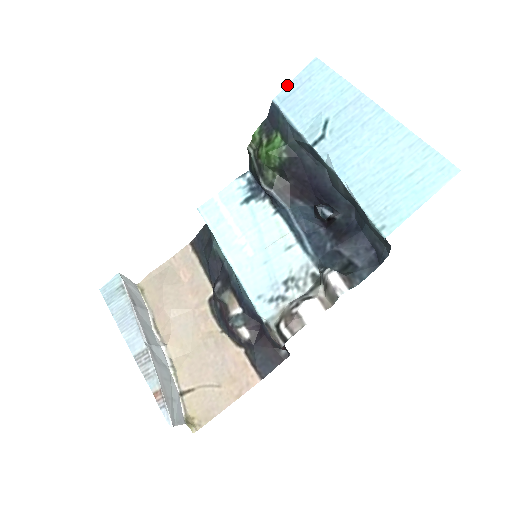
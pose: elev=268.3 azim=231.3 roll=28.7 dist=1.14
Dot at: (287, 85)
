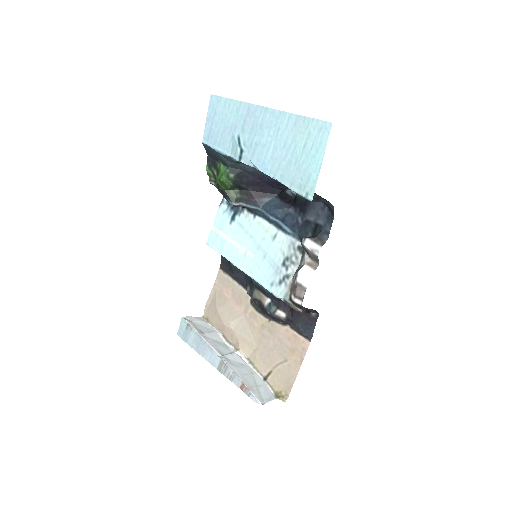
Dot at: (205, 126)
